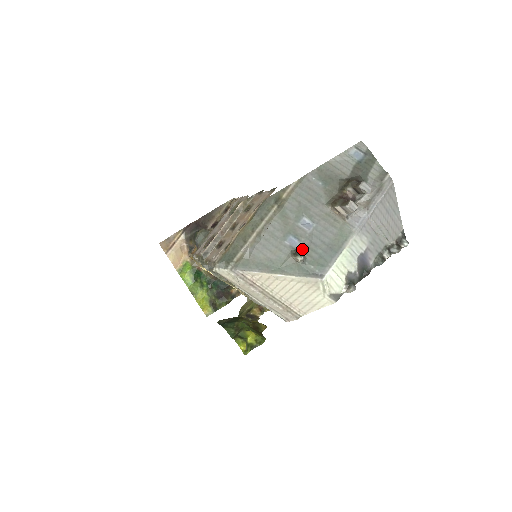
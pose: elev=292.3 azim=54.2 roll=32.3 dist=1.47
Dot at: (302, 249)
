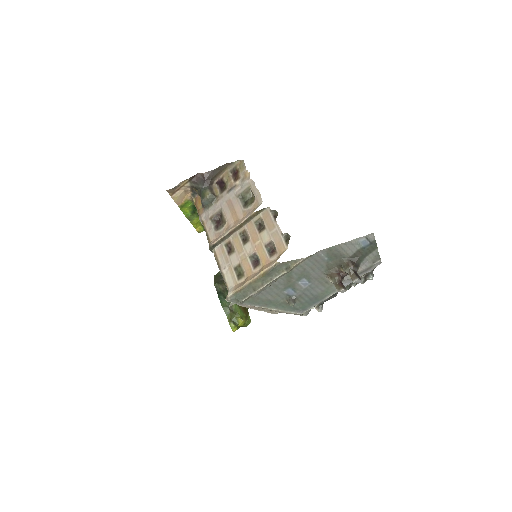
Dot at: (295, 298)
